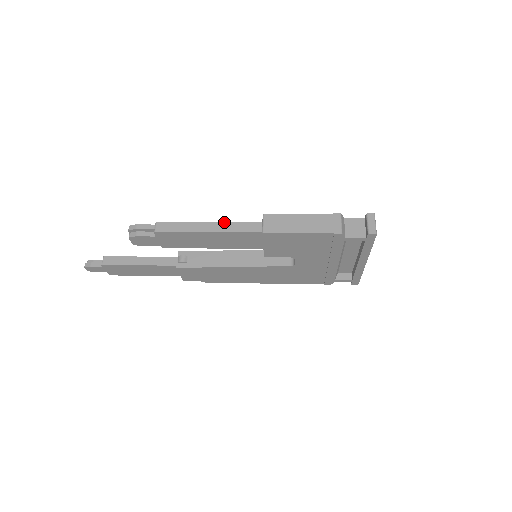
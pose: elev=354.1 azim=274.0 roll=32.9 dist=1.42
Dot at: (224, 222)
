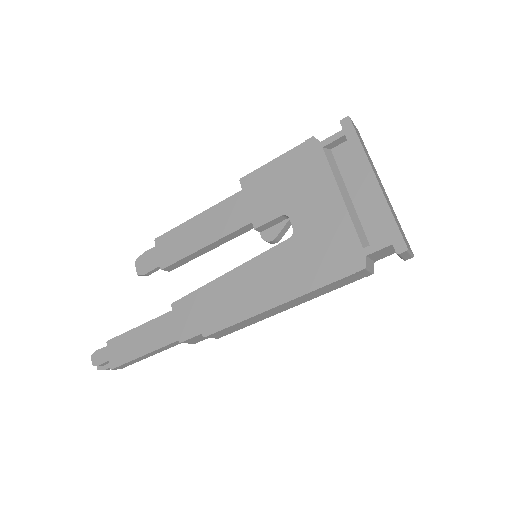
Dot at: occluded
